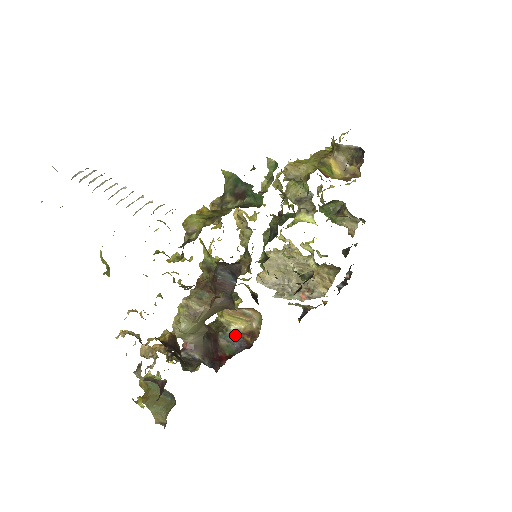
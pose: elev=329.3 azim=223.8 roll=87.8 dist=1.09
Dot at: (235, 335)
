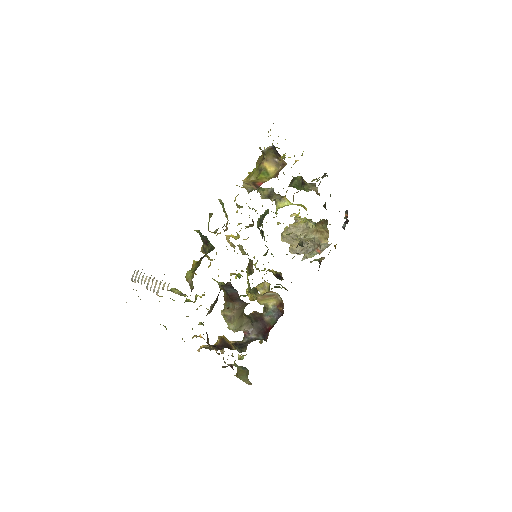
Dot at: (273, 310)
